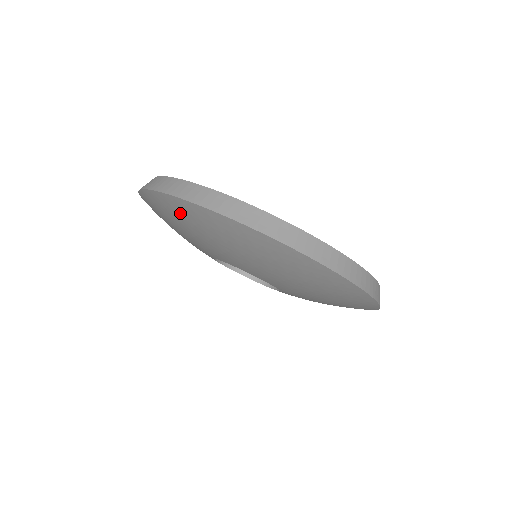
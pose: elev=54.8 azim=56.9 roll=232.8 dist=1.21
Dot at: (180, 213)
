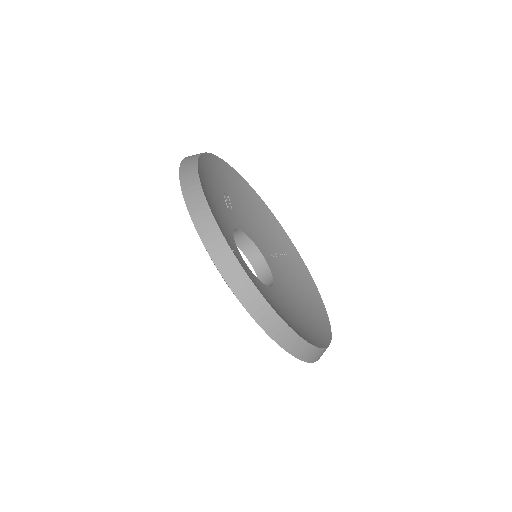
Dot at: occluded
